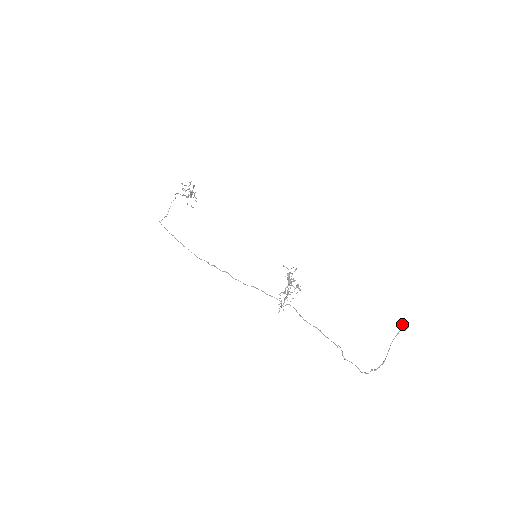
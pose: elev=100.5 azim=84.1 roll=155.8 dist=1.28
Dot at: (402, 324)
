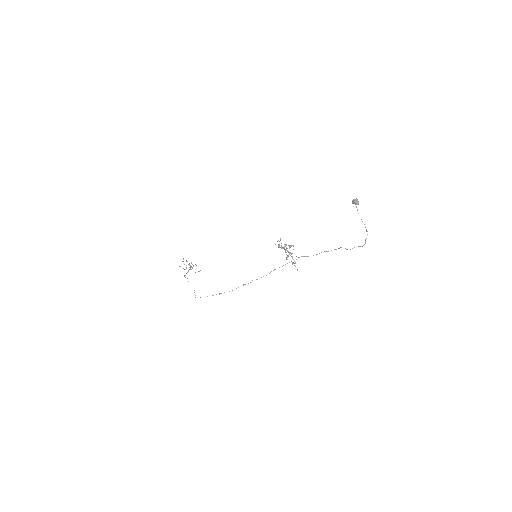
Dot at: (354, 203)
